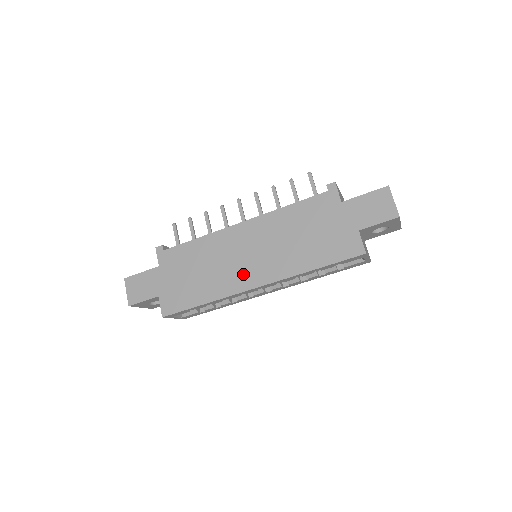
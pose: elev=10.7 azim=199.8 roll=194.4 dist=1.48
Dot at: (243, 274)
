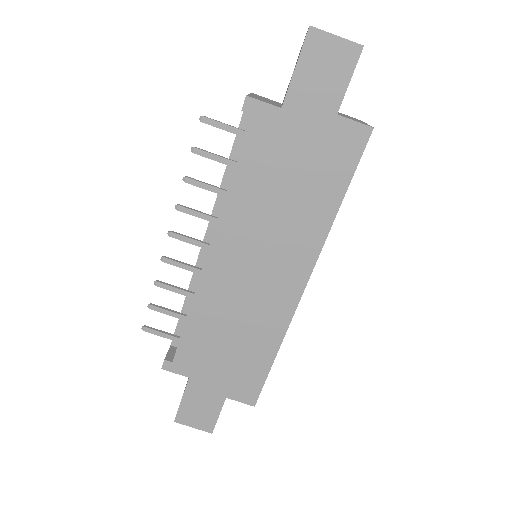
Dot at: (276, 292)
